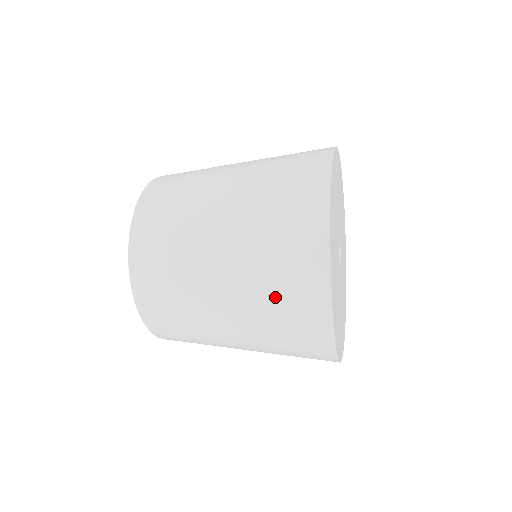
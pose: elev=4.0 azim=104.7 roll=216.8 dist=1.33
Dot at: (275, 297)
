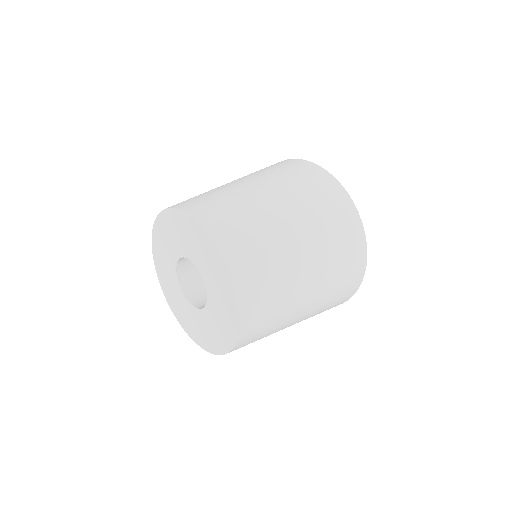
Dot at: occluded
